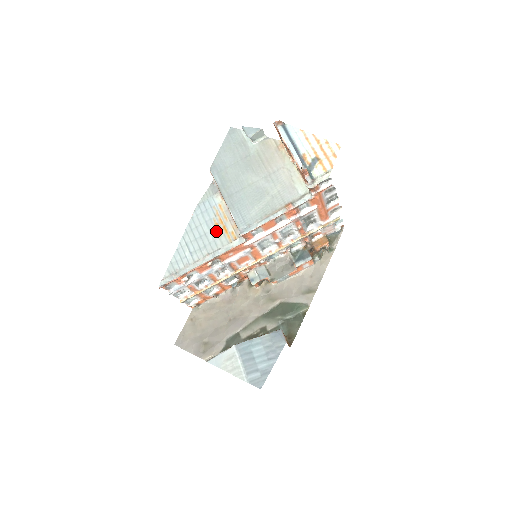
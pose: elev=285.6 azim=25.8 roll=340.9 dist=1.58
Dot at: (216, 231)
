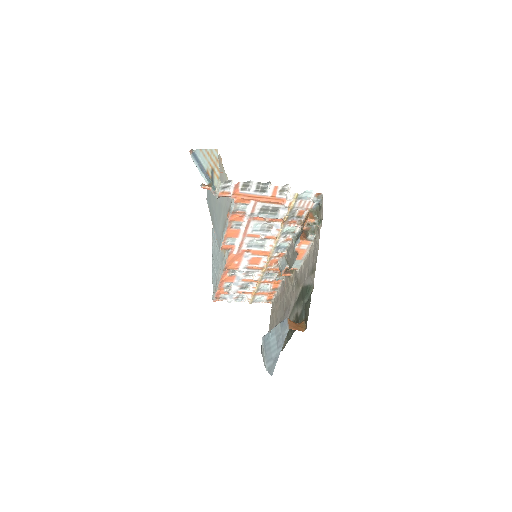
Dot at: occluded
